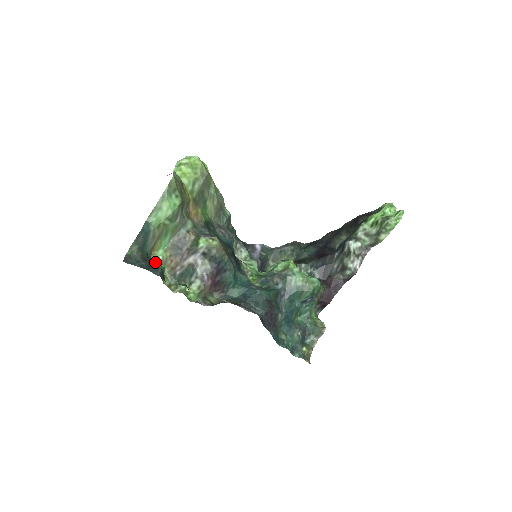
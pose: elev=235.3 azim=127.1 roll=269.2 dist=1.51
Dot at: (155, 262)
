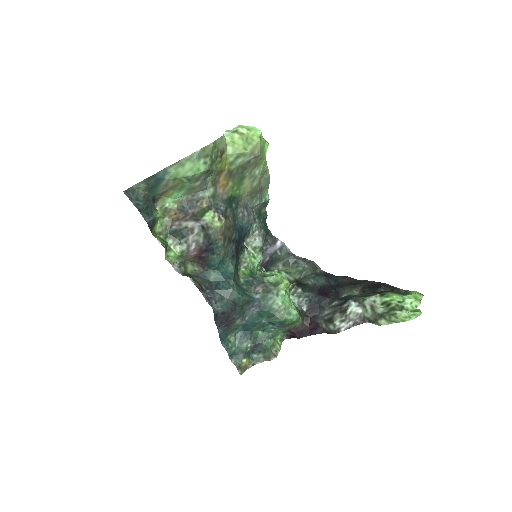
Dot at: (161, 205)
